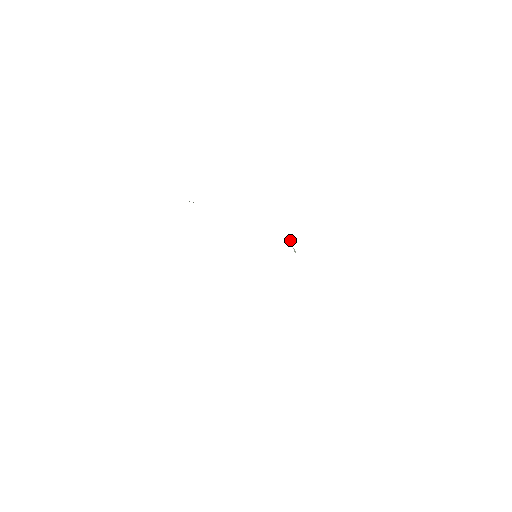
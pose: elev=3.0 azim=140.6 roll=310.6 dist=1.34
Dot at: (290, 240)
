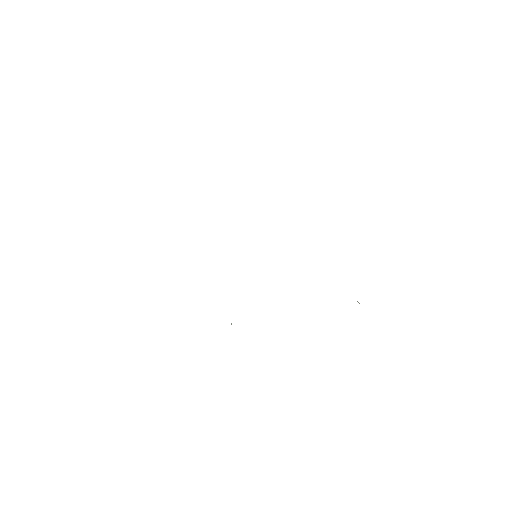
Dot at: occluded
